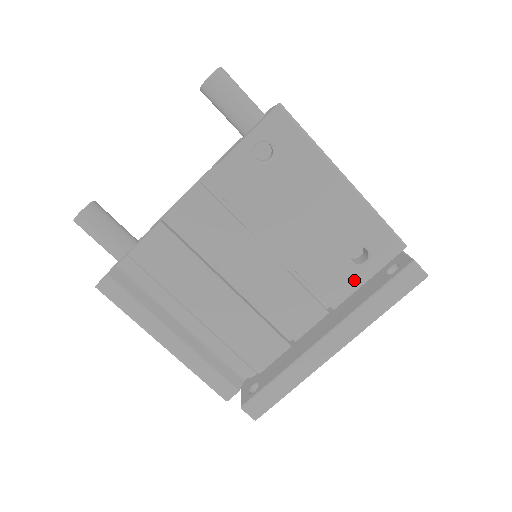
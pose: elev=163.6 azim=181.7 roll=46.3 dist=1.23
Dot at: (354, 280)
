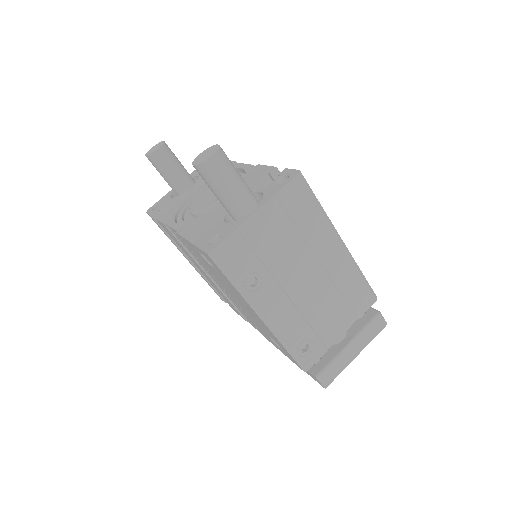
Dot at: occluded
